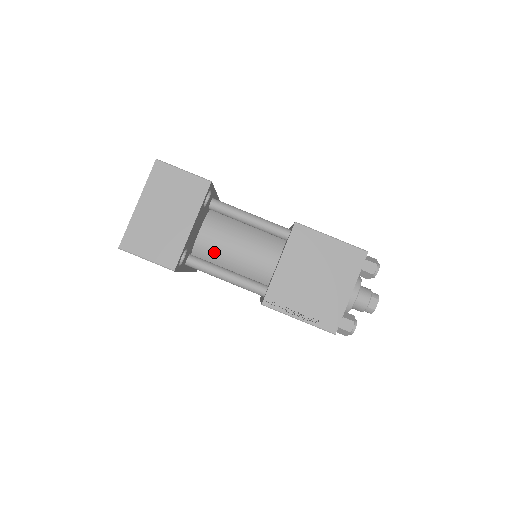
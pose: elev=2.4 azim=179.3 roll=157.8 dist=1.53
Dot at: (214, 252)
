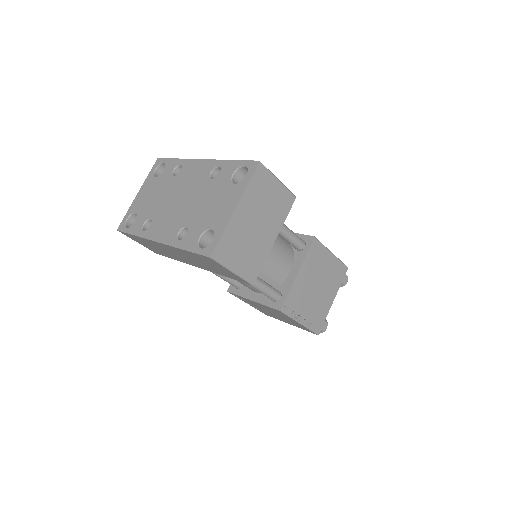
Dot at: occluded
